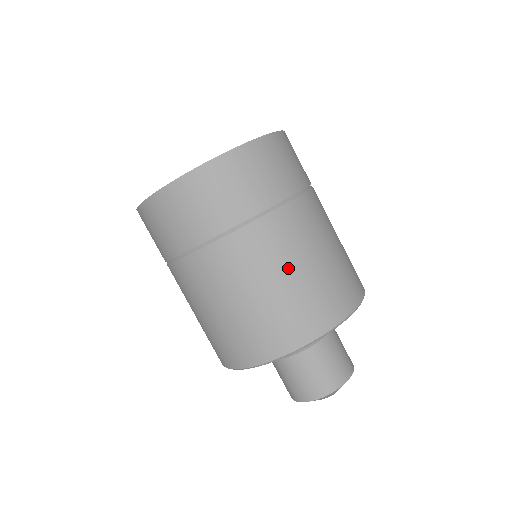
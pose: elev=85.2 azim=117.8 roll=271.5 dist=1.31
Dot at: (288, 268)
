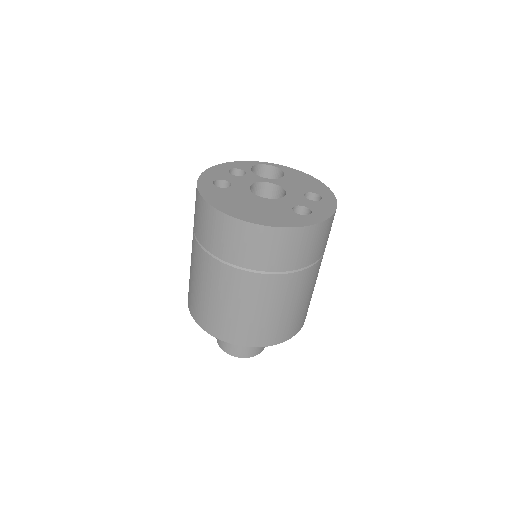
Dot at: (272, 307)
